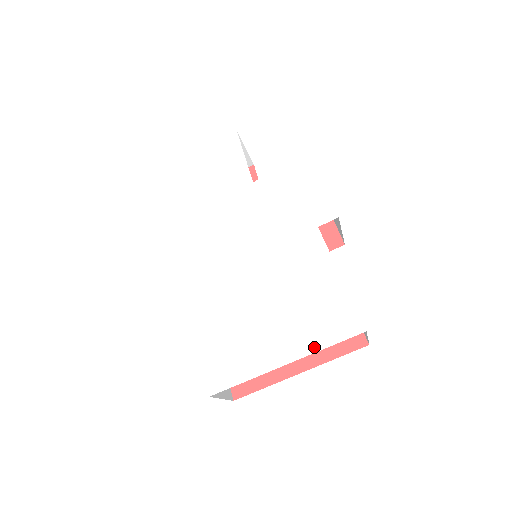
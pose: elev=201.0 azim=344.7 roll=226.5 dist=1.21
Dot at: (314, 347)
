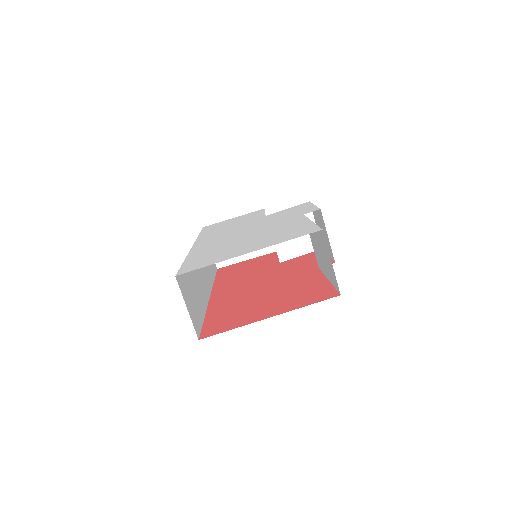
Dot at: (276, 243)
